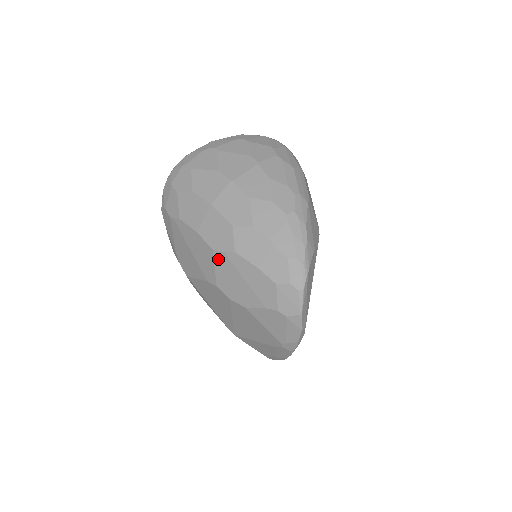
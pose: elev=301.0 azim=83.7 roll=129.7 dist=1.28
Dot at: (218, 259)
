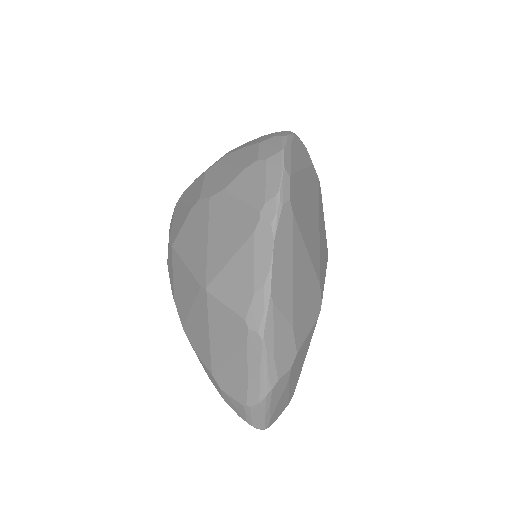
Dot at: (208, 174)
